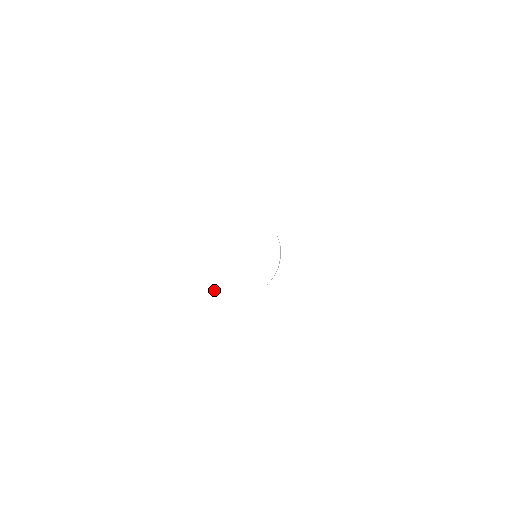
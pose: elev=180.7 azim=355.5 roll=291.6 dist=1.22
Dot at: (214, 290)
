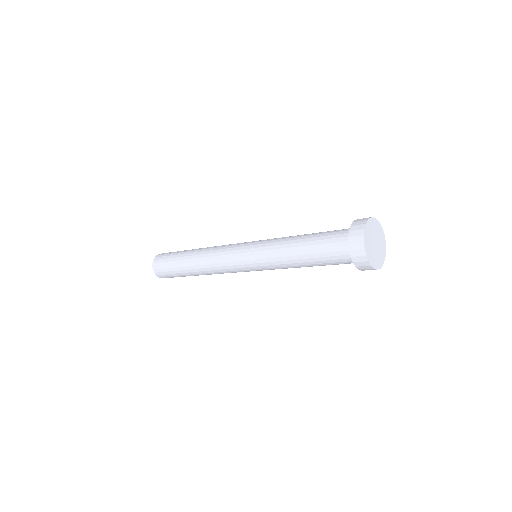
Dot at: (371, 264)
